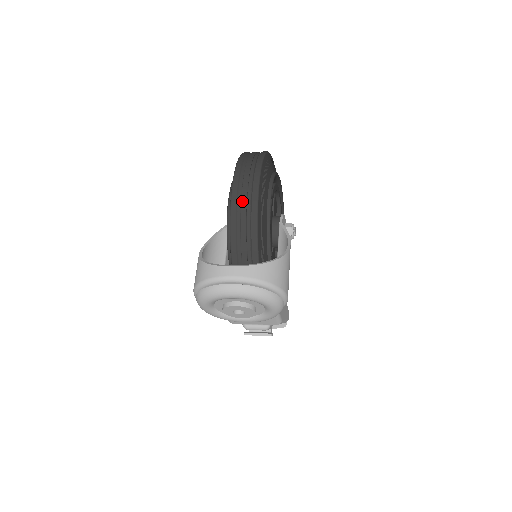
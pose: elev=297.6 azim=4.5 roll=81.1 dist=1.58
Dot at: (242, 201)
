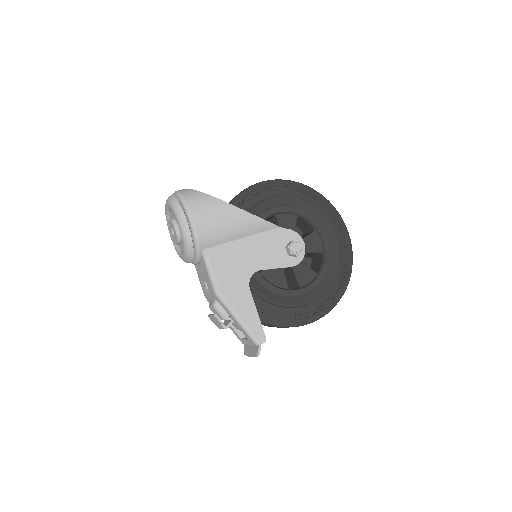
Dot at: occluded
